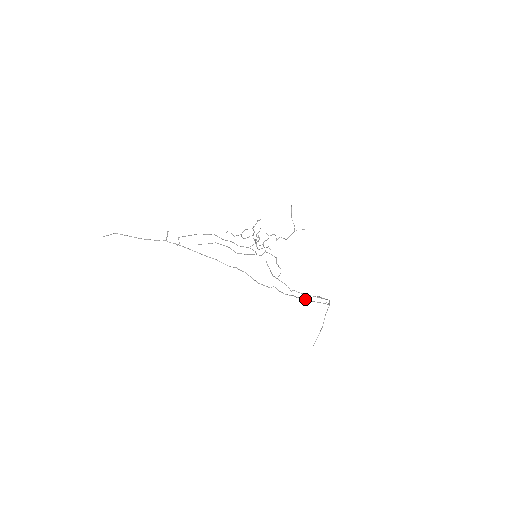
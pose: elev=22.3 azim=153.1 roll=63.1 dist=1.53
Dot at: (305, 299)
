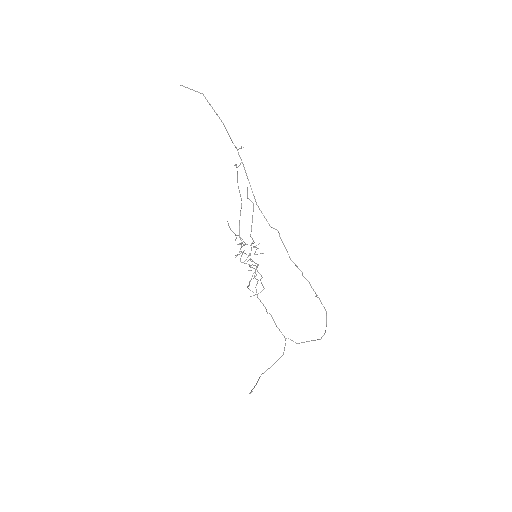
Dot at: occluded
